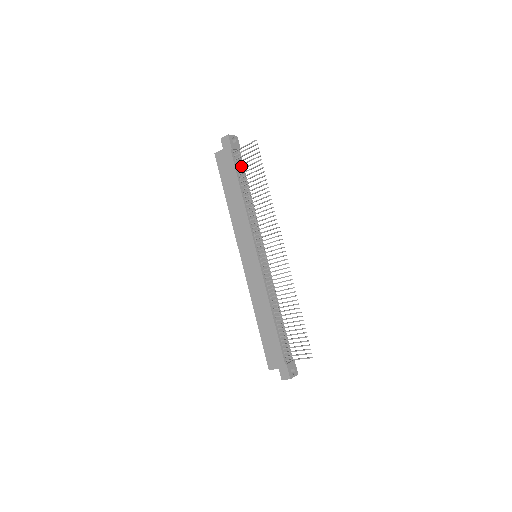
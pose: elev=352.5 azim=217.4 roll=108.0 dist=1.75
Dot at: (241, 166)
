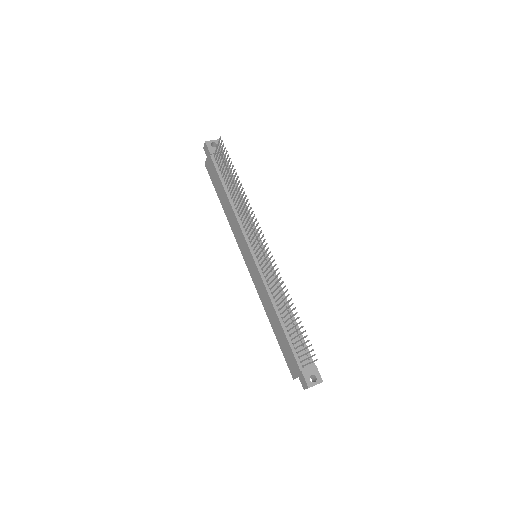
Dot at: occluded
